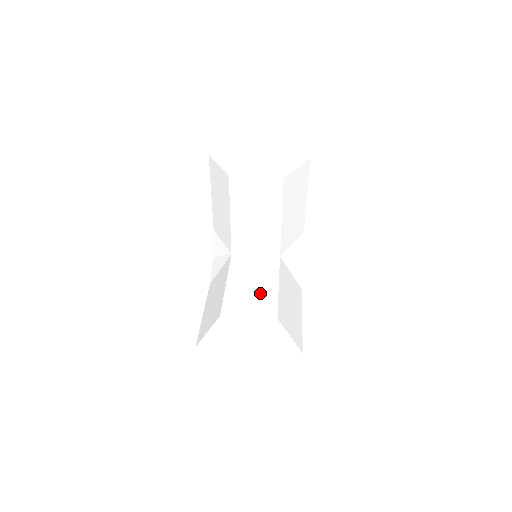
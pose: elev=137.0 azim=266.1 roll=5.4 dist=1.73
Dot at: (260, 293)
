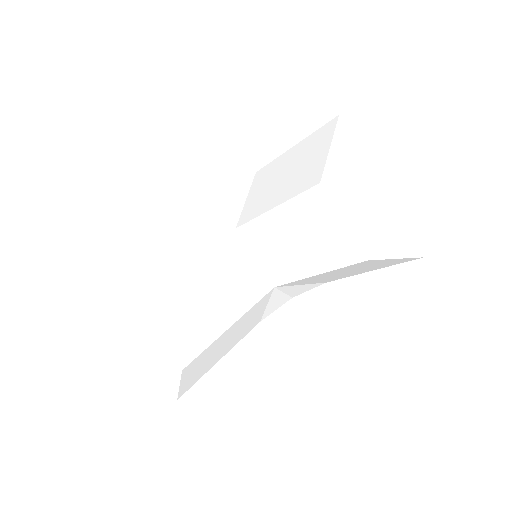
Dot at: (204, 316)
